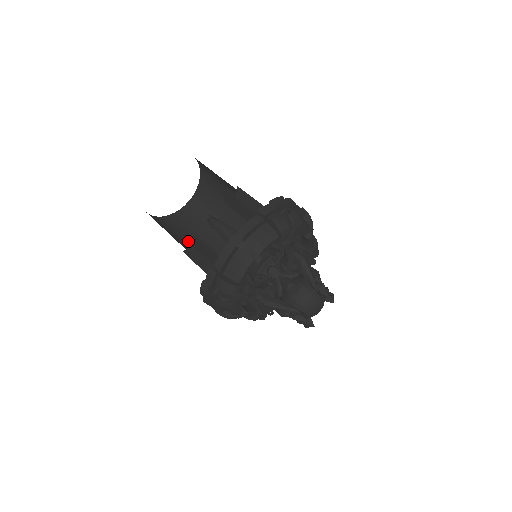
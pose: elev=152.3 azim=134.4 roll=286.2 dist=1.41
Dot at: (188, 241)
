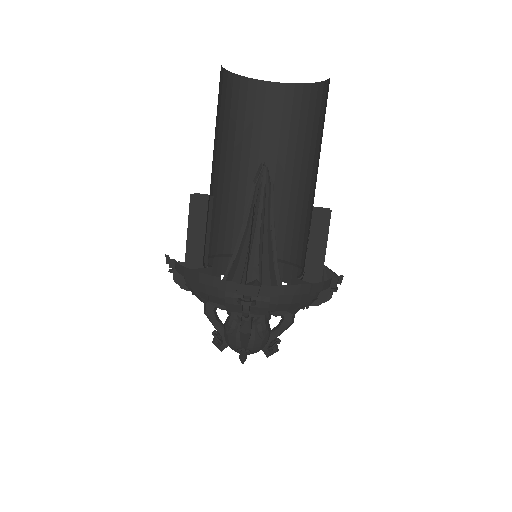
Dot at: (257, 145)
